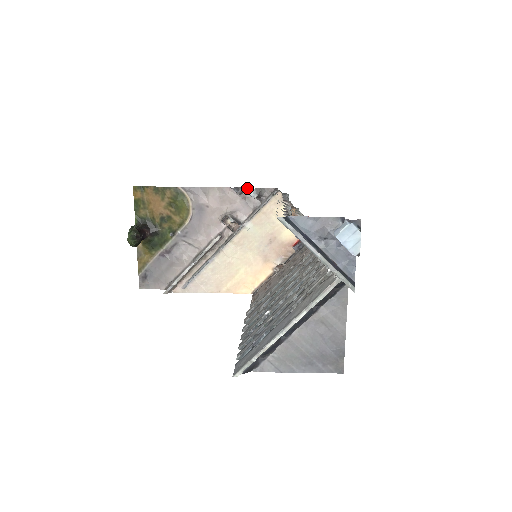
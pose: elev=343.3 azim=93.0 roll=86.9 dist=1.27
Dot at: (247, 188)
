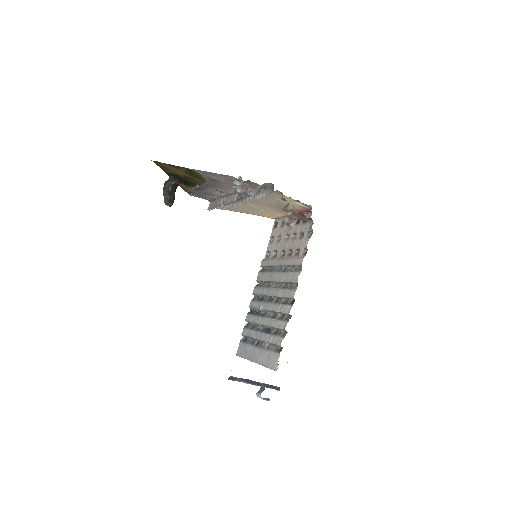
Dot at: (247, 183)
